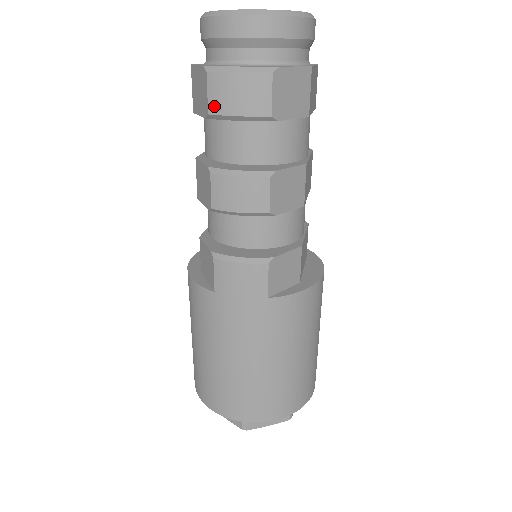
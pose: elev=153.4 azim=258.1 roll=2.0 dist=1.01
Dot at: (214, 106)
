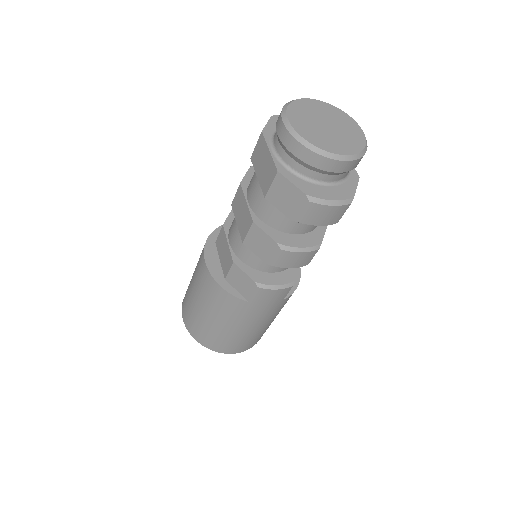
Dot at: (305, 219)
